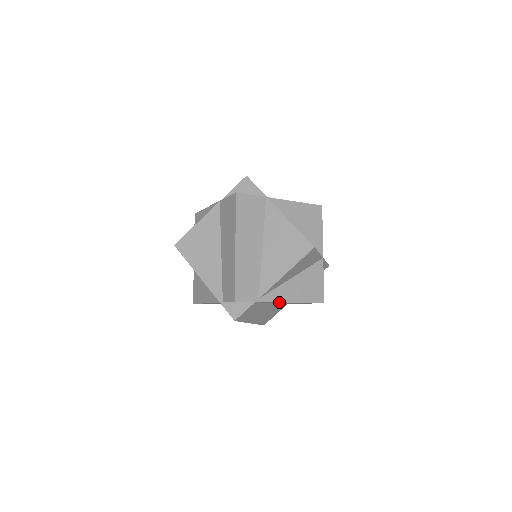
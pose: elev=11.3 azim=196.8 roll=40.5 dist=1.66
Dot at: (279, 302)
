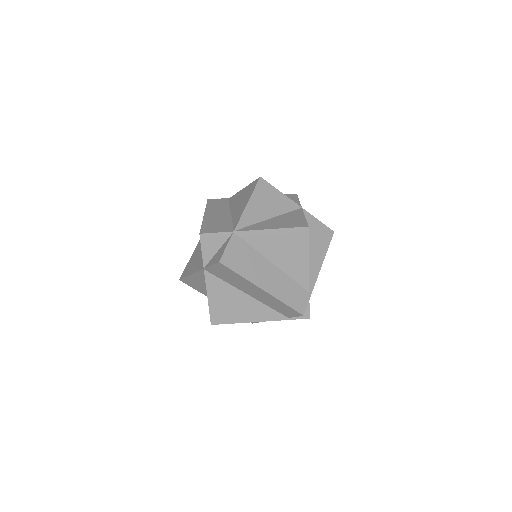
Dot at: (317, 273)
